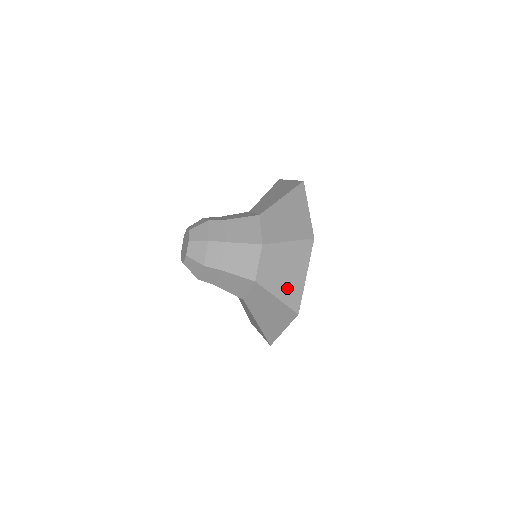
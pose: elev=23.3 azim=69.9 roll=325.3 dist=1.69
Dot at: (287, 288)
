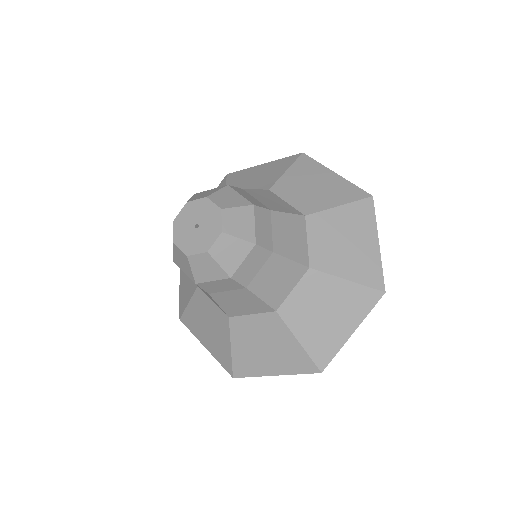
Dot at: (321, 337)
